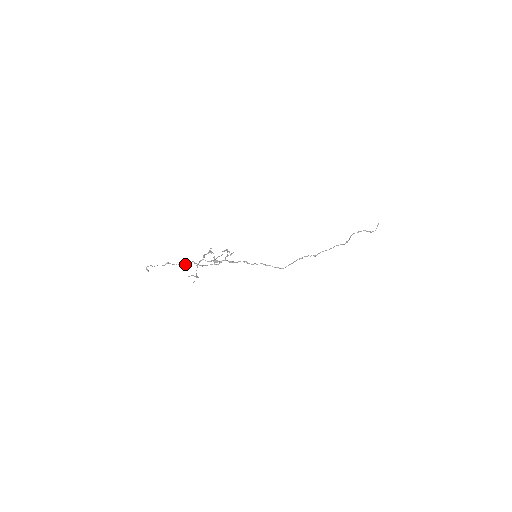
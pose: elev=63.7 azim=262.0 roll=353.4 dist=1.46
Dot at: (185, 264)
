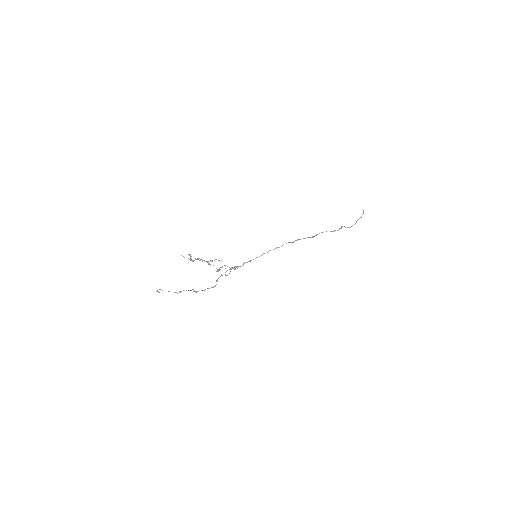
Dot at: occluded
